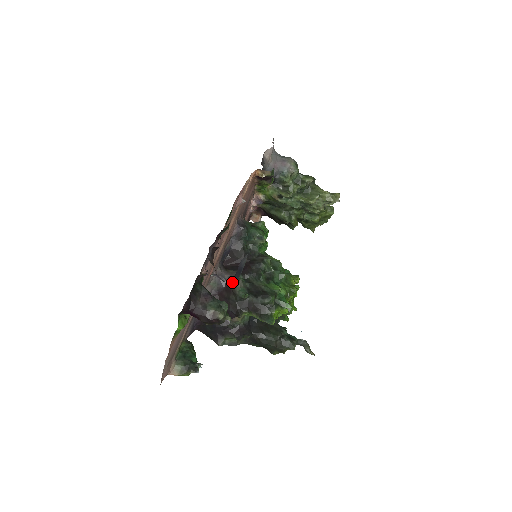
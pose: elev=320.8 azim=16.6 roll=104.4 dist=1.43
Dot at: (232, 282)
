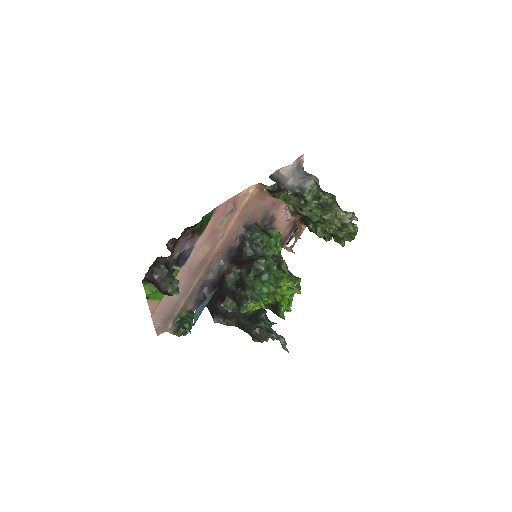
Dot at: (226, 273)
